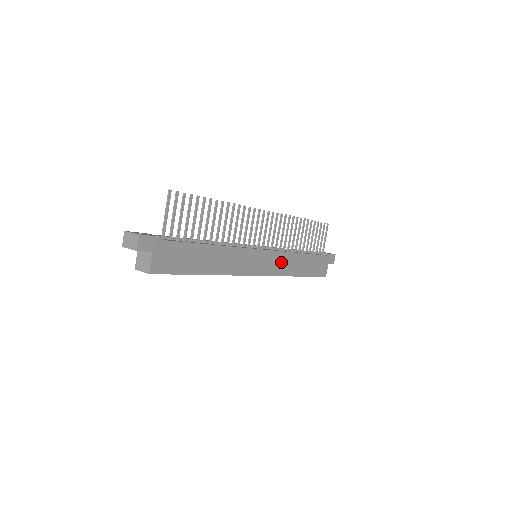
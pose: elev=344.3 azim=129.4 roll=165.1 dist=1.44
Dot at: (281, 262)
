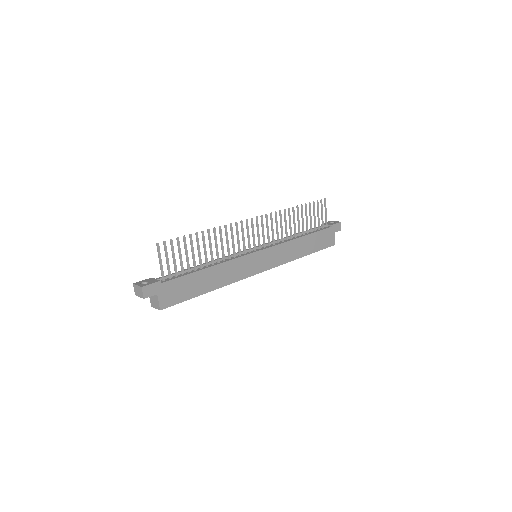
Dot at: (282, 252)
